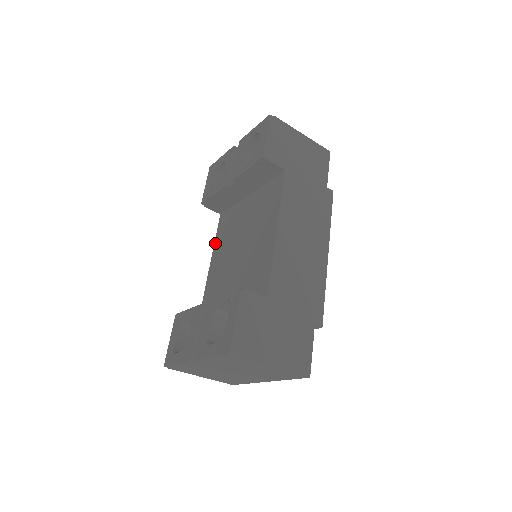
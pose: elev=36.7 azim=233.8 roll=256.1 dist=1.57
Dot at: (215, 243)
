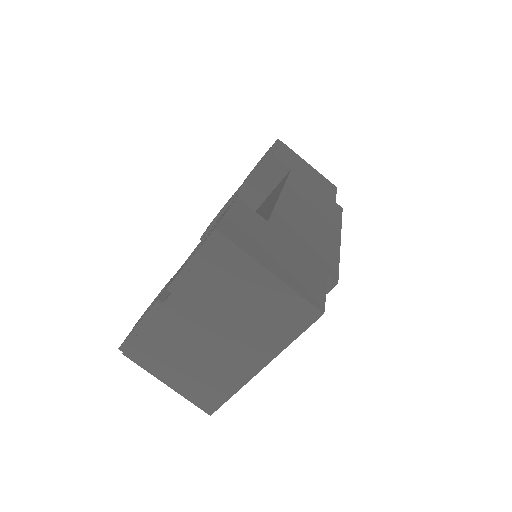
Dot at: occluded
